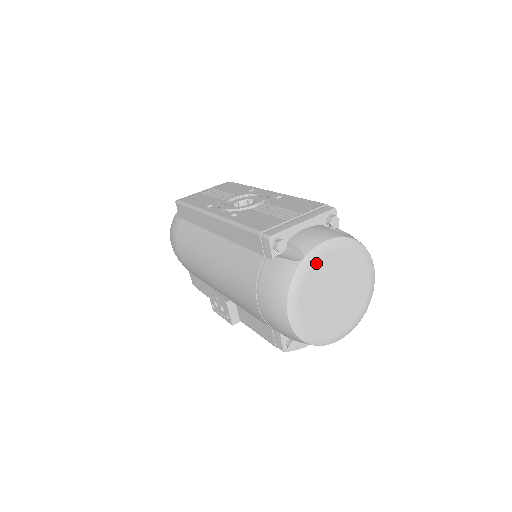
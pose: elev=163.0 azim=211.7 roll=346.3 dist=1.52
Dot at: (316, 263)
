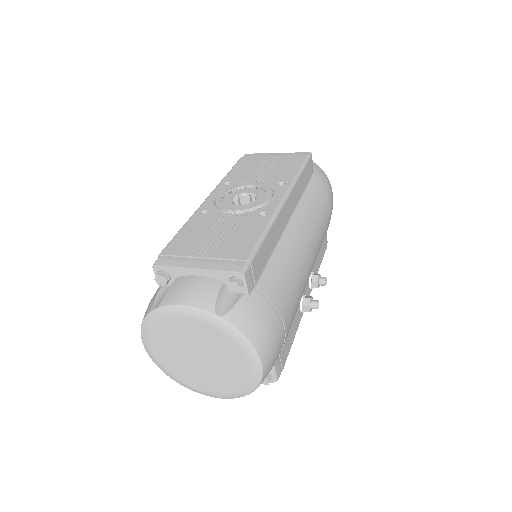
Dot at: (169, 320)
